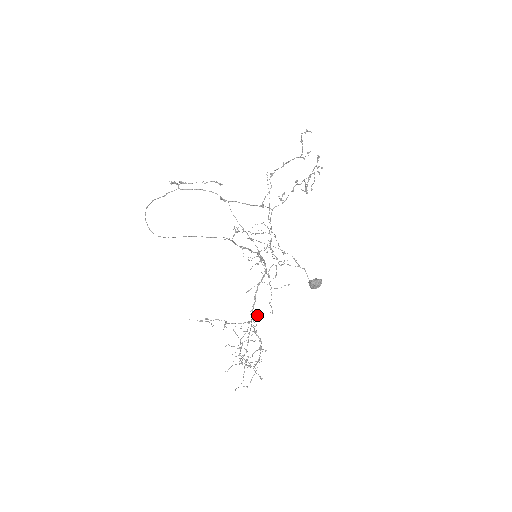
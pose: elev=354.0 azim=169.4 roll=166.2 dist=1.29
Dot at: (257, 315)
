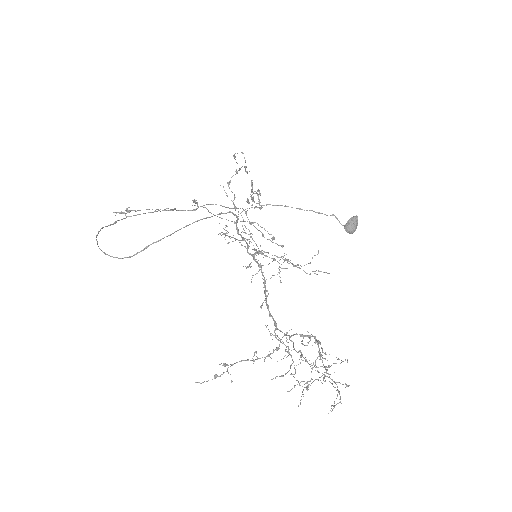
Dot at: occluded
